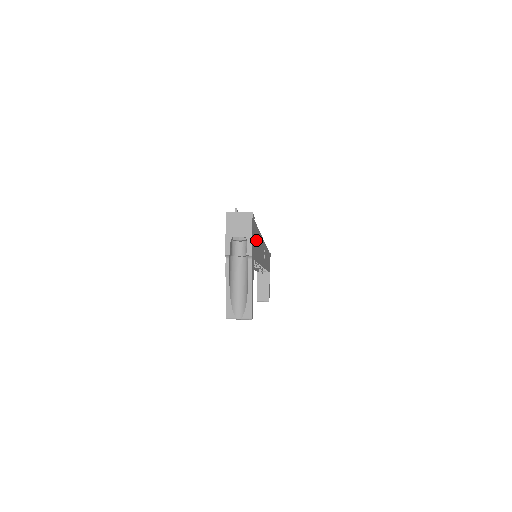
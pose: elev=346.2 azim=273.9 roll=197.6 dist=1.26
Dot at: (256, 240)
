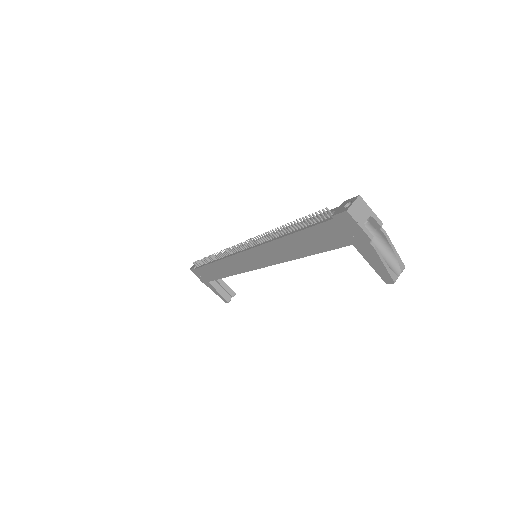
Dot at: occluded
